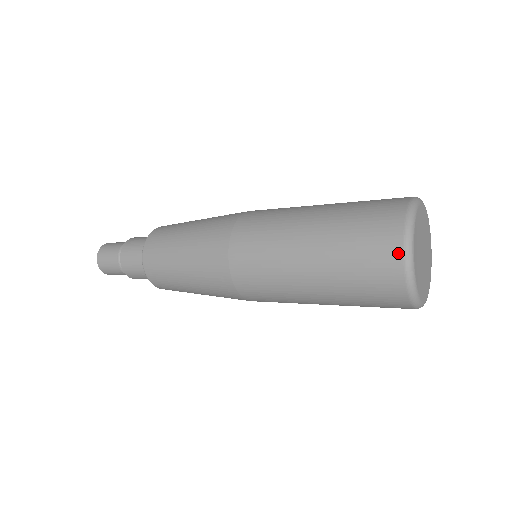
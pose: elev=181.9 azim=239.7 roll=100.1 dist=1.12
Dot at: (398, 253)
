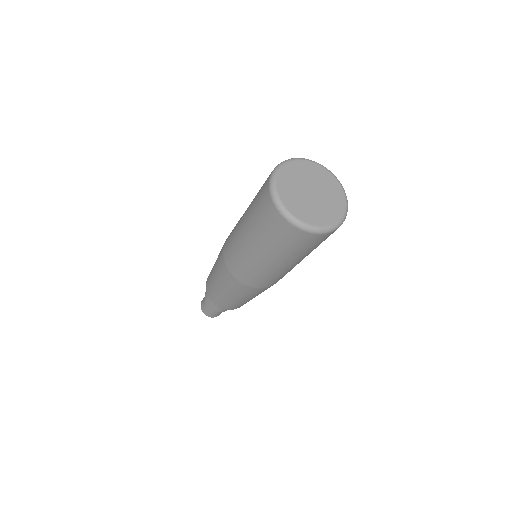
Dot at: (282, 220)
